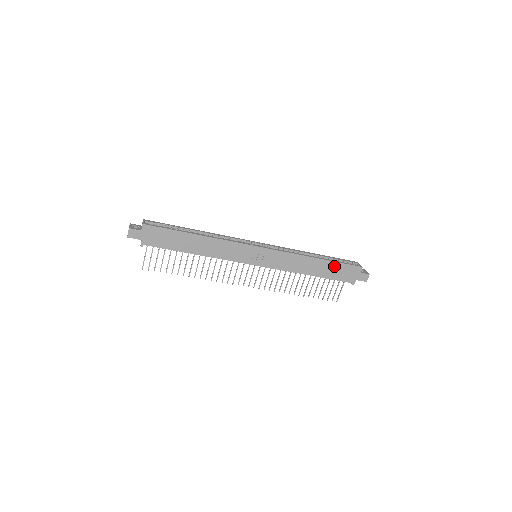
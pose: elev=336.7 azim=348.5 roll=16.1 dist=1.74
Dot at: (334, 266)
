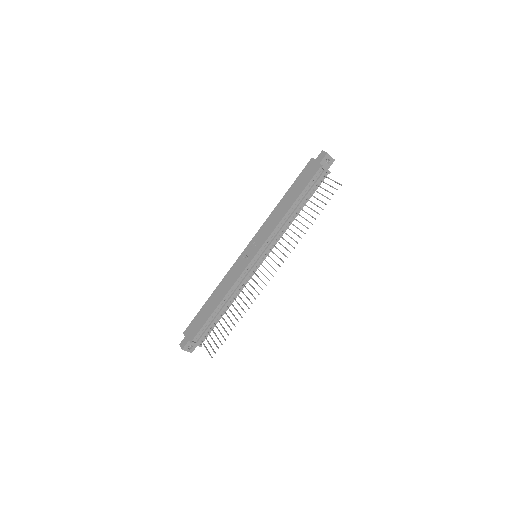
Dot at: (296, 185)
